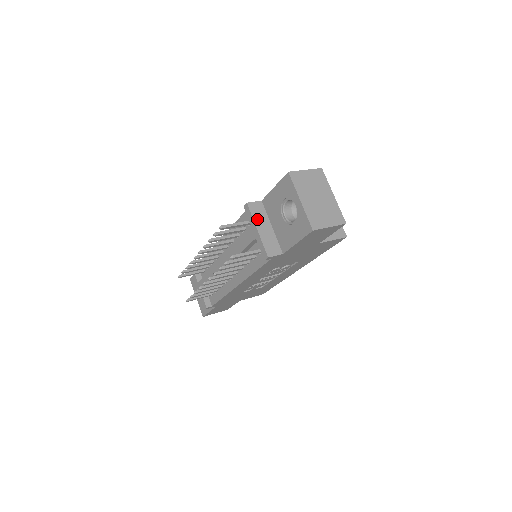
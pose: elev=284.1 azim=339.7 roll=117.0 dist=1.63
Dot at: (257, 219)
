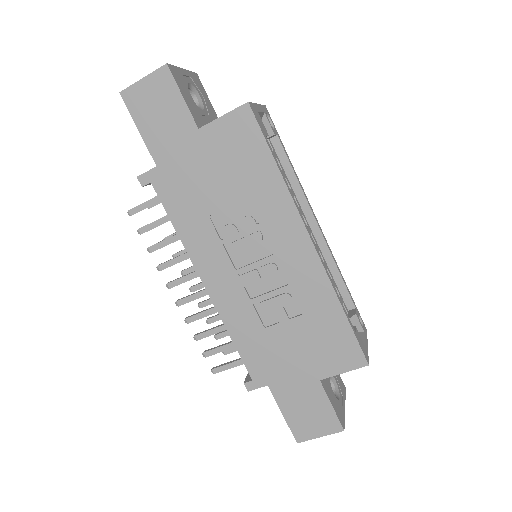
Dot at: occluded
